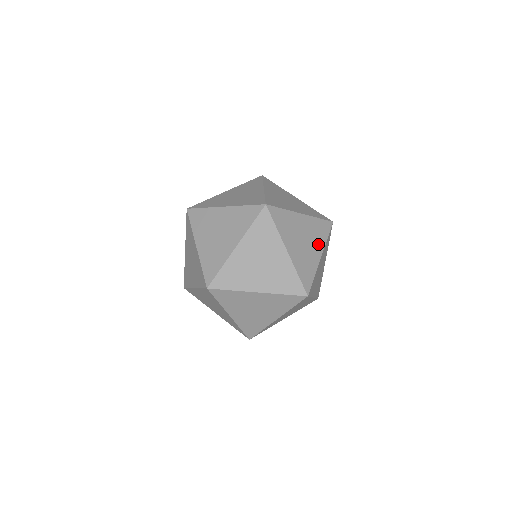
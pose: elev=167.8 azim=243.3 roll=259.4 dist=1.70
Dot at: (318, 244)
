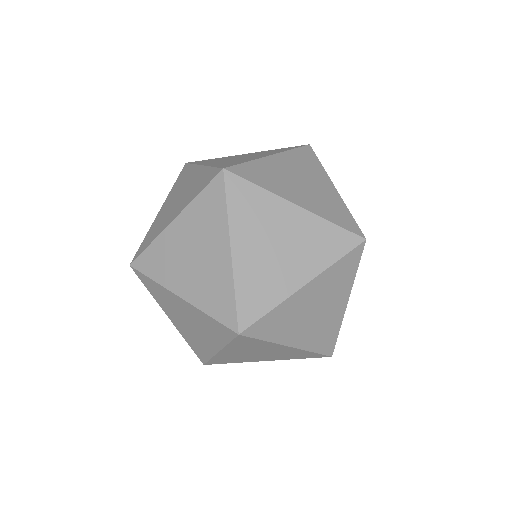
Dot at: (309, 263)
